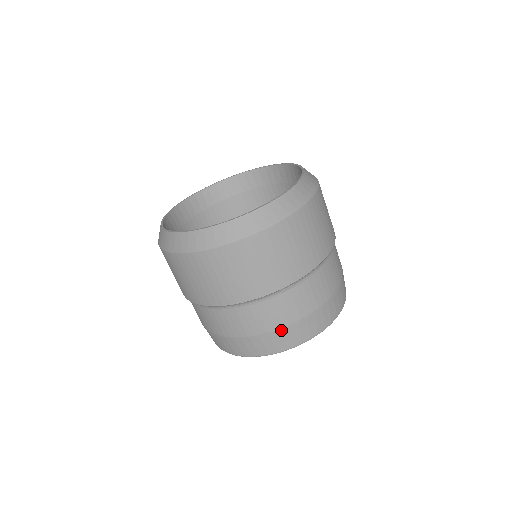
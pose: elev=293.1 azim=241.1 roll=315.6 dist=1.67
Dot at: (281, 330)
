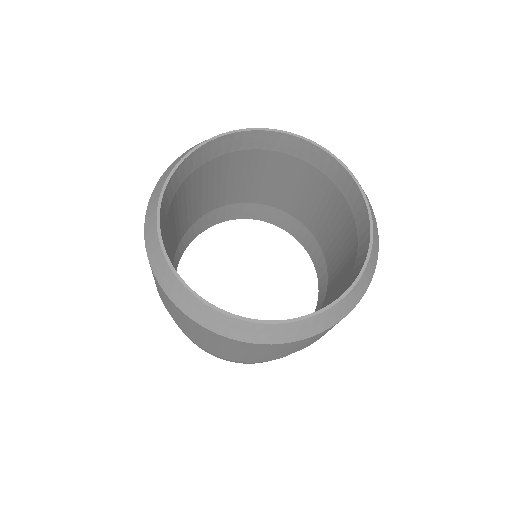
Dot at: occluded
